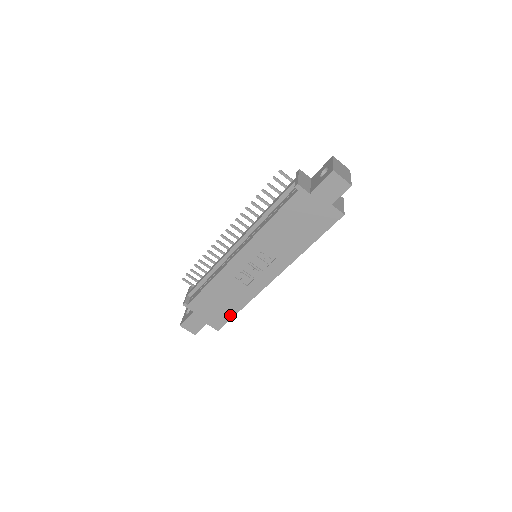
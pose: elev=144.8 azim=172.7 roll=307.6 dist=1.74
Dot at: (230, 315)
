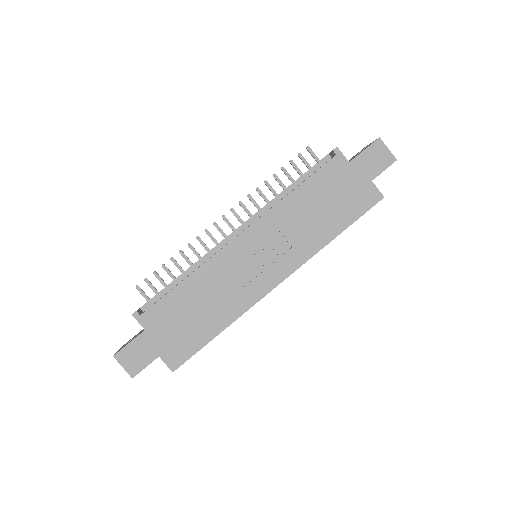
Dot at: (201, 342)
